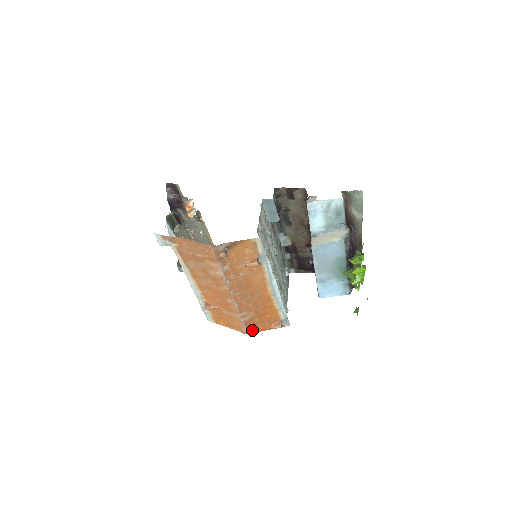
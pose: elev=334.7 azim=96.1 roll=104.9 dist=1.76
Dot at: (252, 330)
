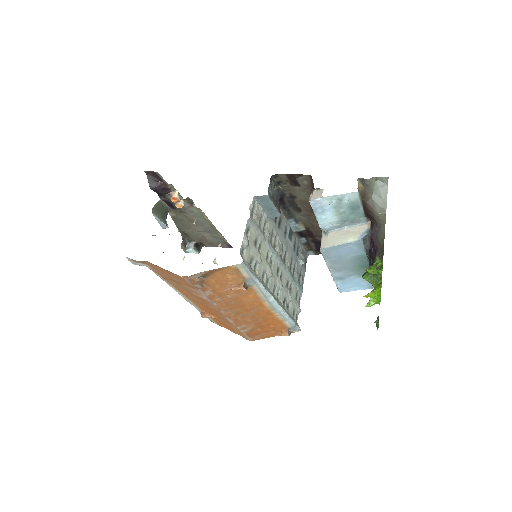
Dot at: (256, 338)
